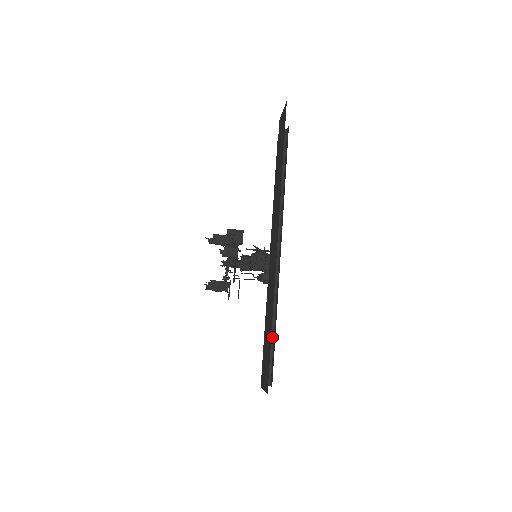
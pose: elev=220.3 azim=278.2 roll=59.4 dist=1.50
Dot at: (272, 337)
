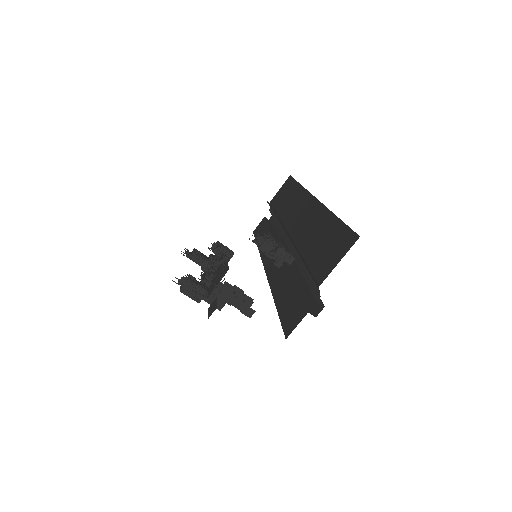
Dot at: (300, 288)
